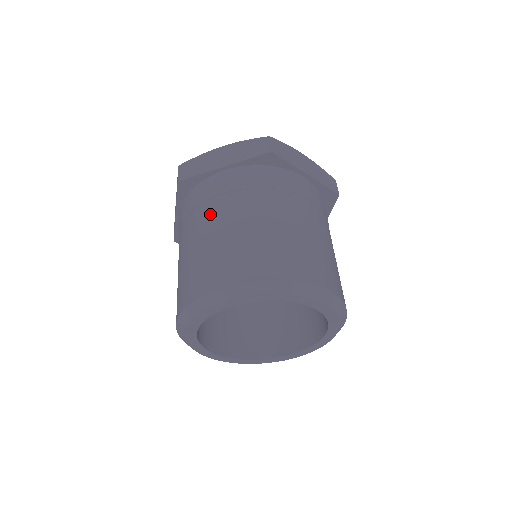
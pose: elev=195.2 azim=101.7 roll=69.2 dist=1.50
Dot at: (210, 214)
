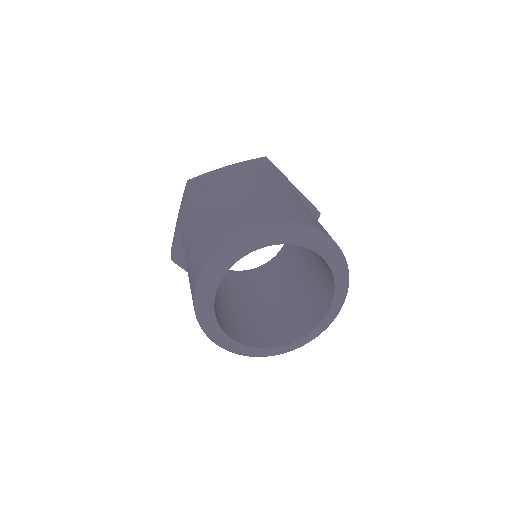
Dot at: (186, 259)
